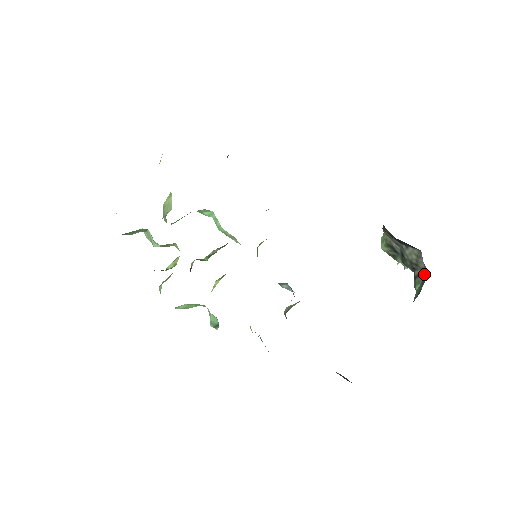
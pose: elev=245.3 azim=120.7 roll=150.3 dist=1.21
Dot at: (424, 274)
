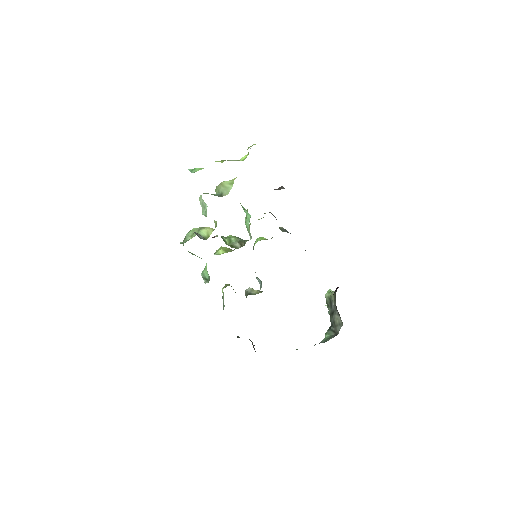
Dot at: (335, 333)
